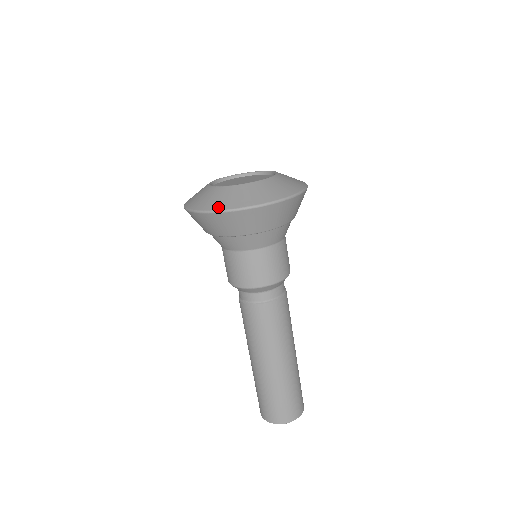
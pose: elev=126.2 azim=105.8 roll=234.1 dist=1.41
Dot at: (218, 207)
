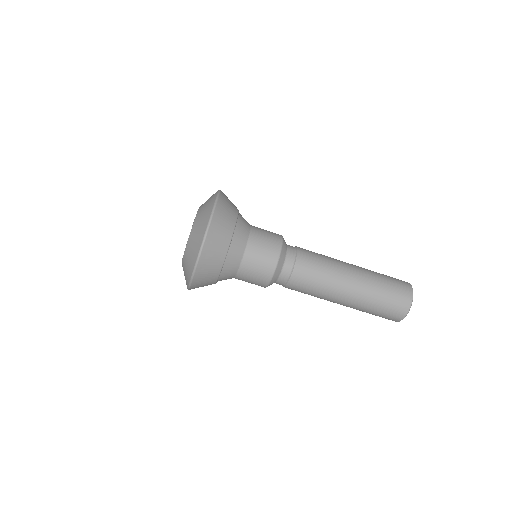
Dot at: (191, 269)
